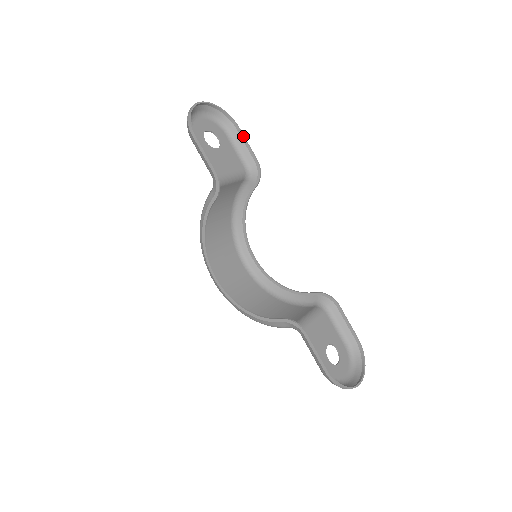
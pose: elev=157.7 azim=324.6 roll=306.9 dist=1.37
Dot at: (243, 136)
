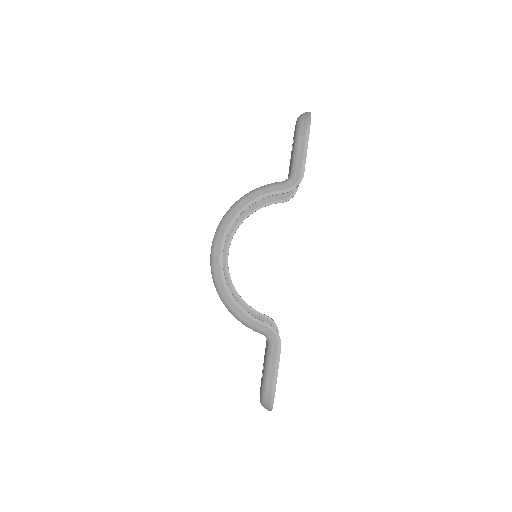
Dot at: occluded
